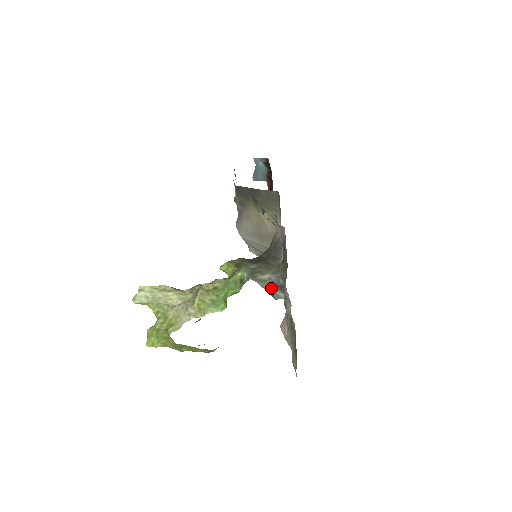
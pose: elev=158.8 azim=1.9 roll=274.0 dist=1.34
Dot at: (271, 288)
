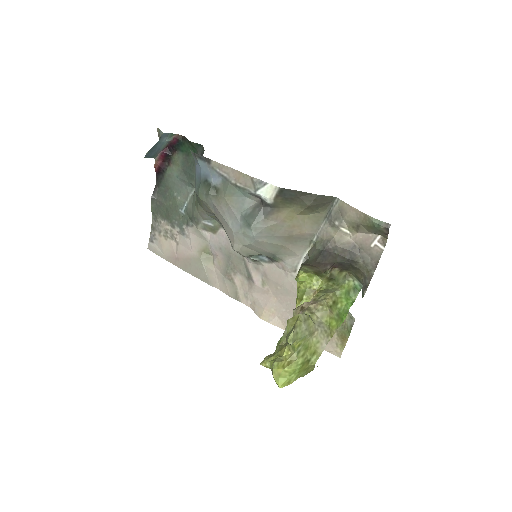
Dot at: (362, 289)
